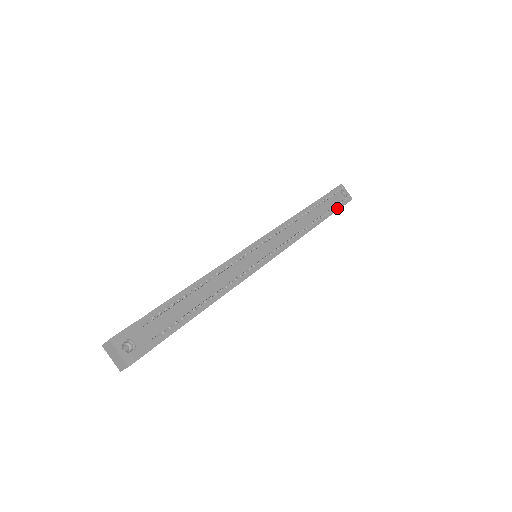
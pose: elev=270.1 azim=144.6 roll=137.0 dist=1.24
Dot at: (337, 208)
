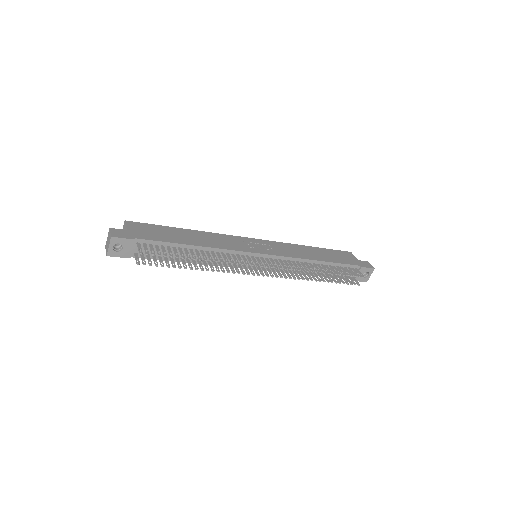
Dot at: (348, 278)
